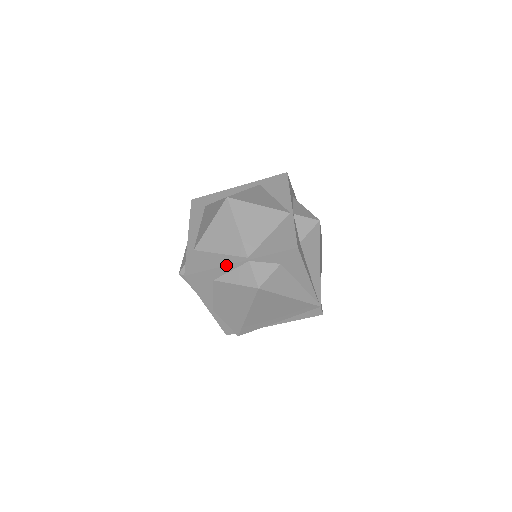
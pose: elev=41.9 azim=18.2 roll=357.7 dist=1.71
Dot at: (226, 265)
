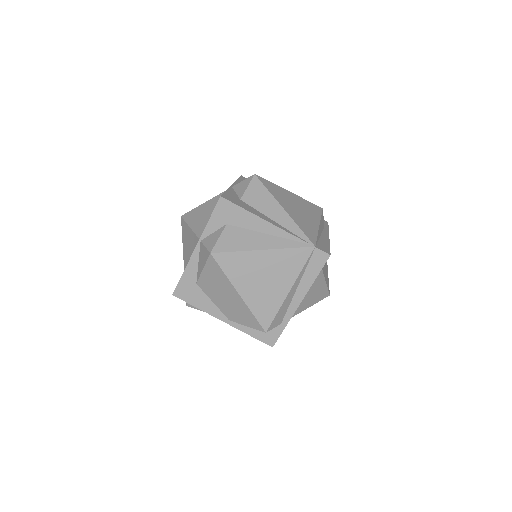
Dot at: occluded
